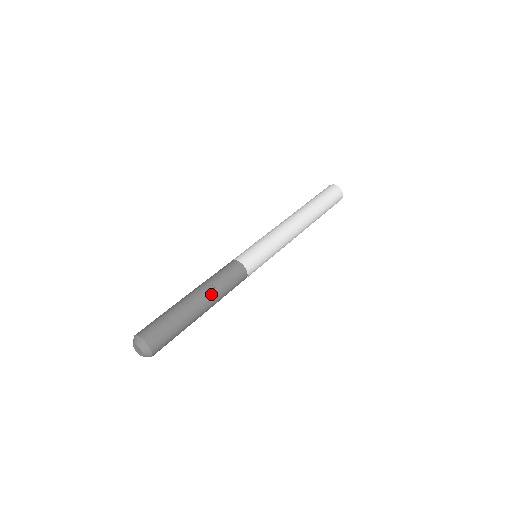
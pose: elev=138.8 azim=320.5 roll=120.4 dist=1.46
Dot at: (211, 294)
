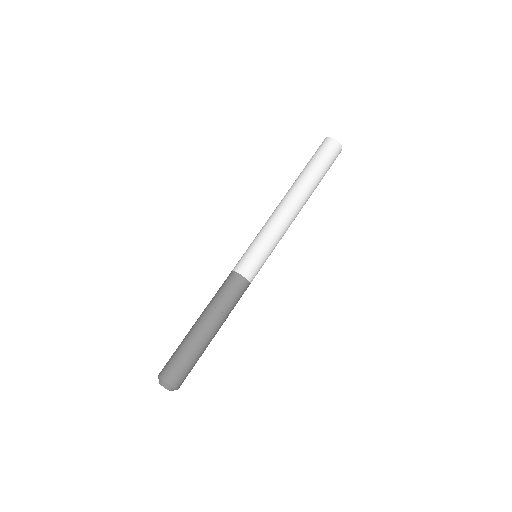
Dot at: (211, 314)
